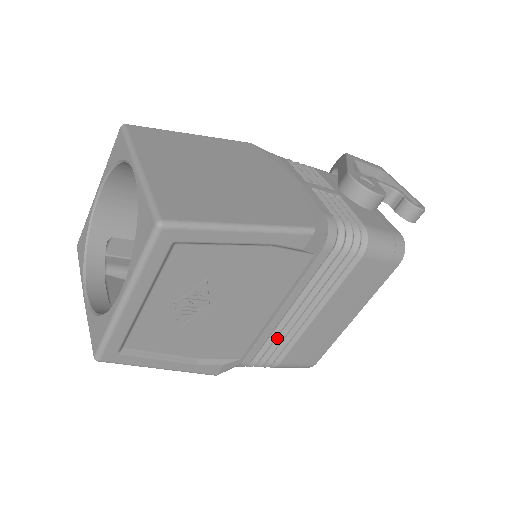
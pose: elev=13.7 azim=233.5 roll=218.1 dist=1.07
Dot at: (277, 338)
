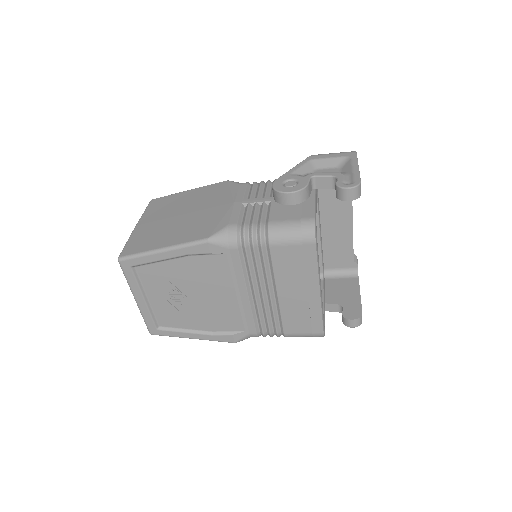
Dot at: (264, 314)
